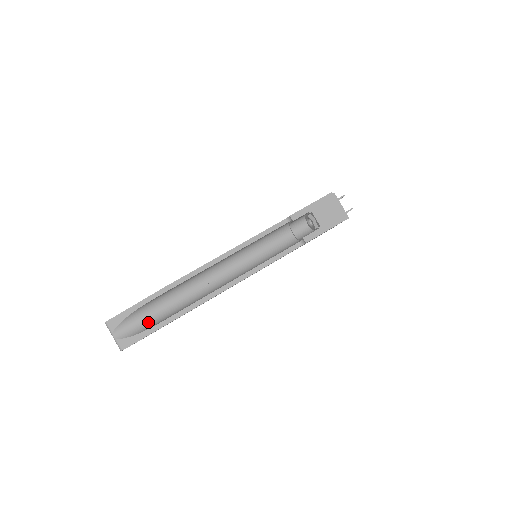
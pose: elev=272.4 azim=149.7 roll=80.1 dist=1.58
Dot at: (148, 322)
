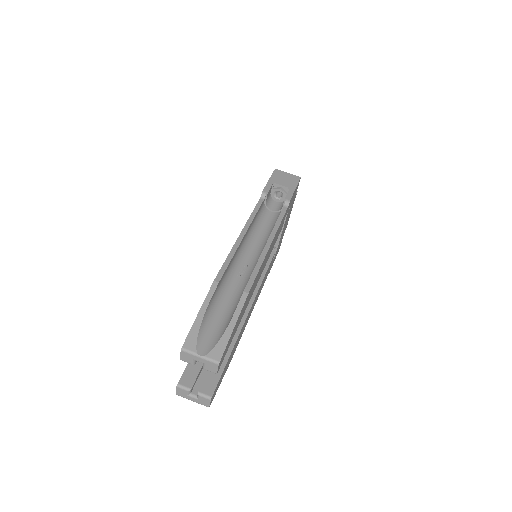
Dot at: (222, 324)
